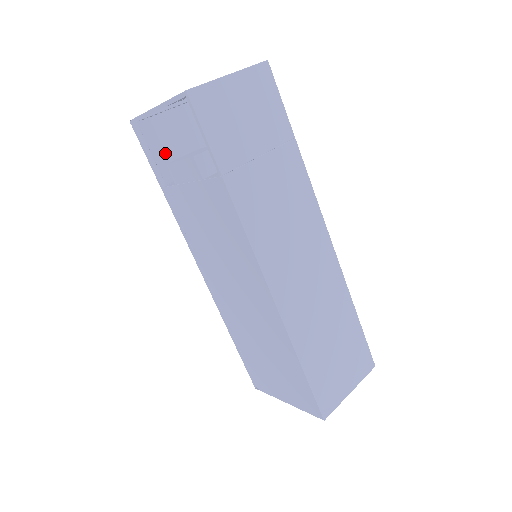
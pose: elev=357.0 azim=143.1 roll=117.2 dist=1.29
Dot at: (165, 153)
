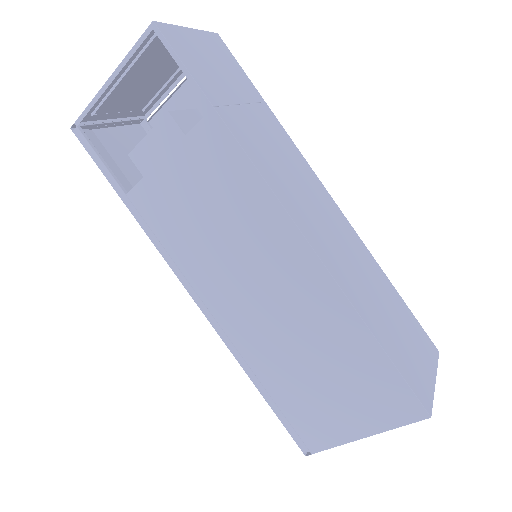
Dot at: (117, 166)
